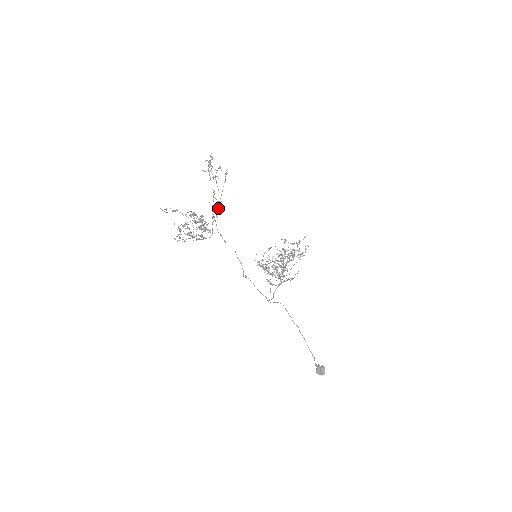
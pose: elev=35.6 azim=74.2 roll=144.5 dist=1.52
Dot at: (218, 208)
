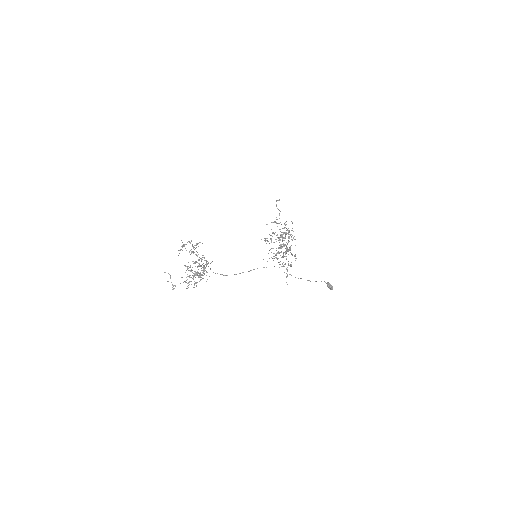
Dot at: (206, 266)
